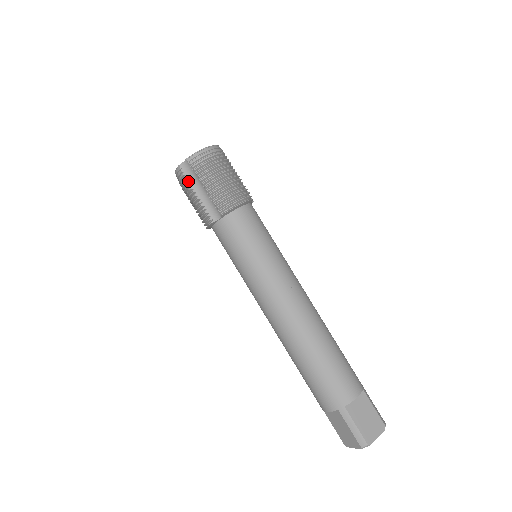
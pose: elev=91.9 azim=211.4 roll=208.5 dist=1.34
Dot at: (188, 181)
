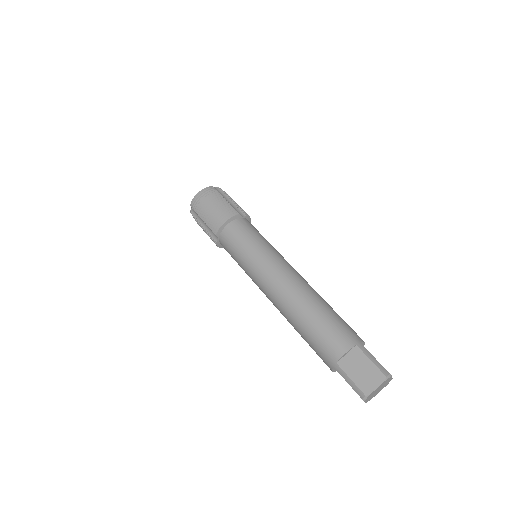
Dot at: (197, 220)
